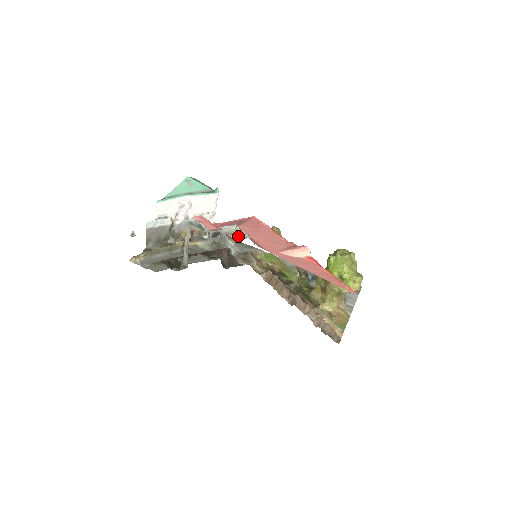
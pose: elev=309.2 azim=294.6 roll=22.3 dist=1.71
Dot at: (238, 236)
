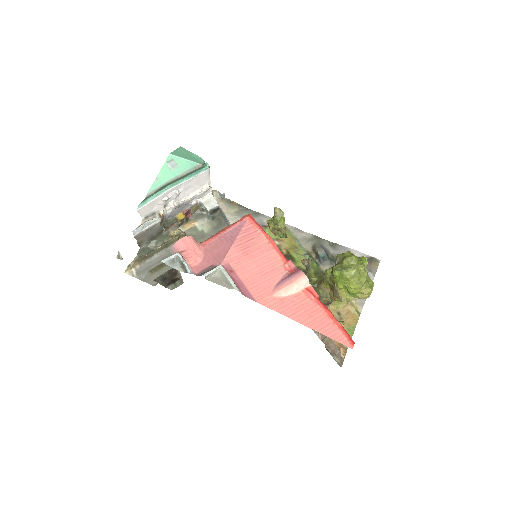
Dot at: (224, 283)
